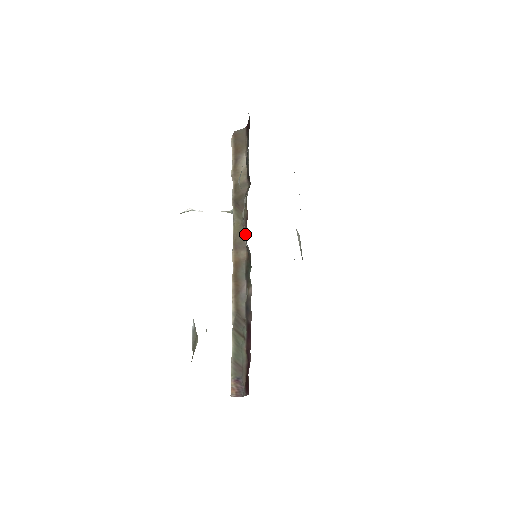
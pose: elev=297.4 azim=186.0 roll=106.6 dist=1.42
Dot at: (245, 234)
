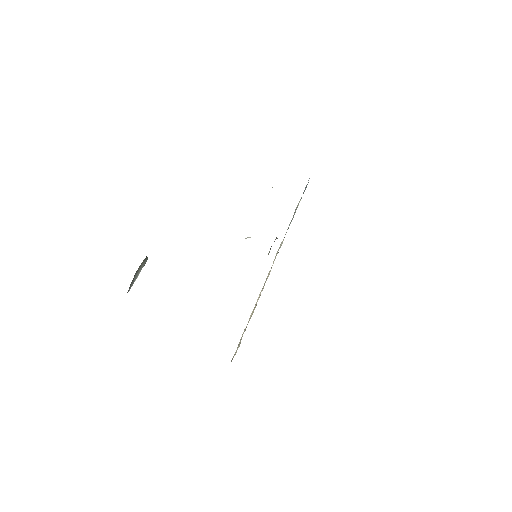
Dot at: occluded
